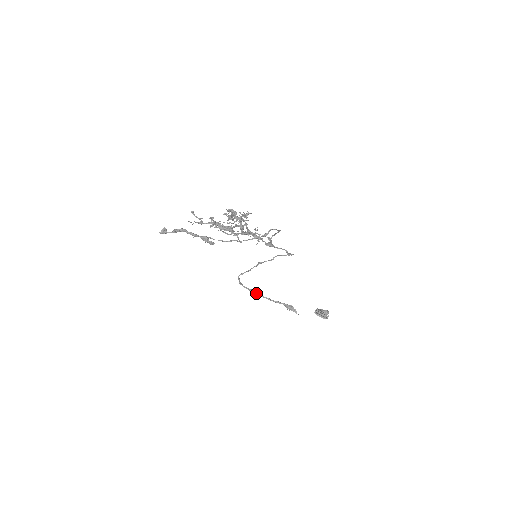
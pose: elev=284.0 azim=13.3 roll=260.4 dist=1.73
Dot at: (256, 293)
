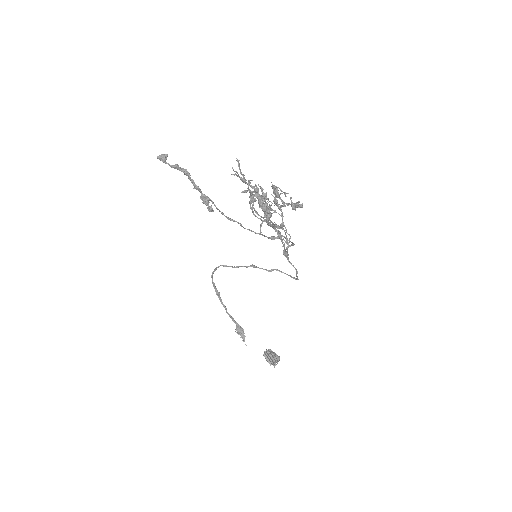
Dot at: (218, 295)
